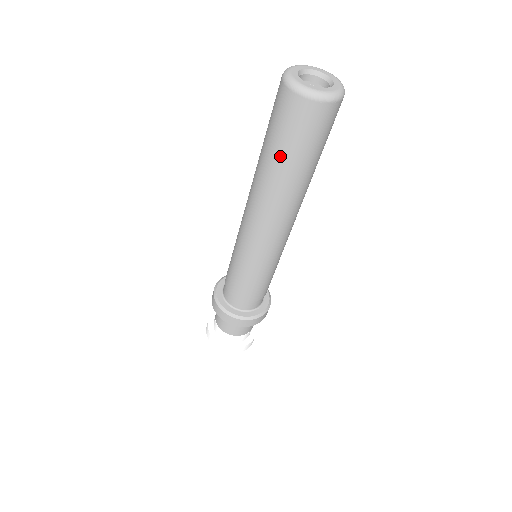
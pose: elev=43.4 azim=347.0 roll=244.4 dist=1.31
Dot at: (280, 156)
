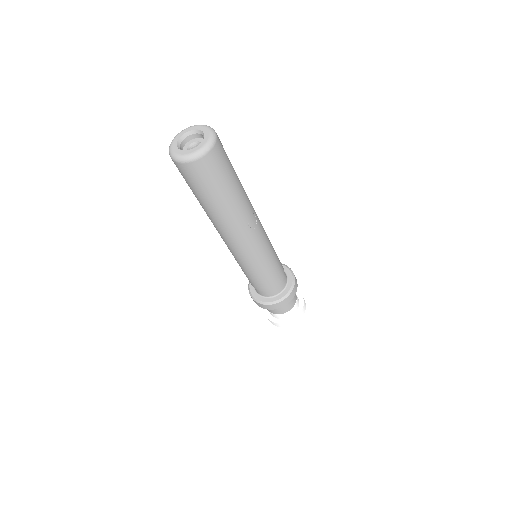
Dot at: occluded
